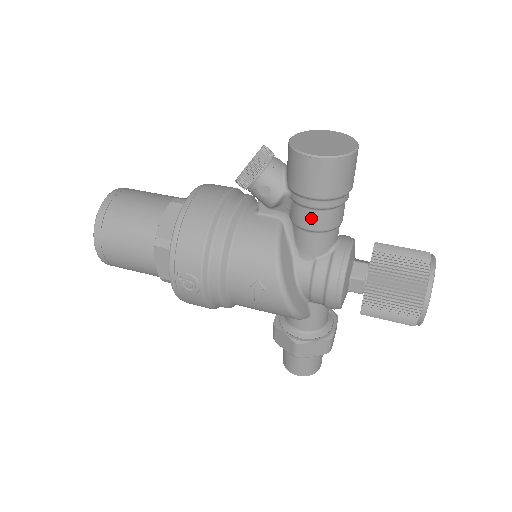
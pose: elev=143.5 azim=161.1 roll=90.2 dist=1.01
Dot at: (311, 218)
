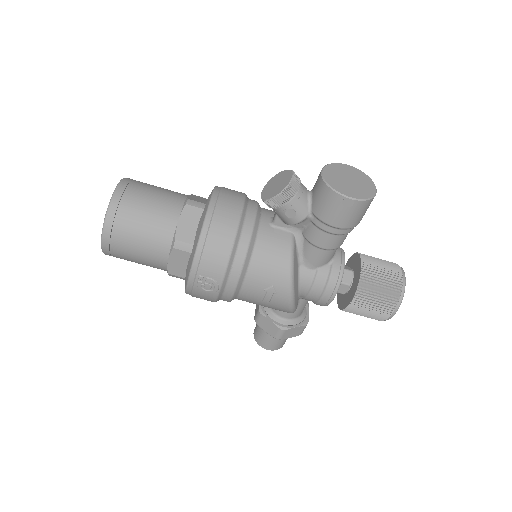
Dot at: (327, 240)
